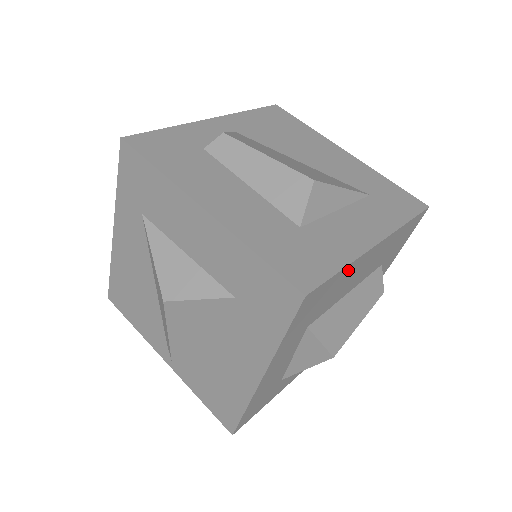
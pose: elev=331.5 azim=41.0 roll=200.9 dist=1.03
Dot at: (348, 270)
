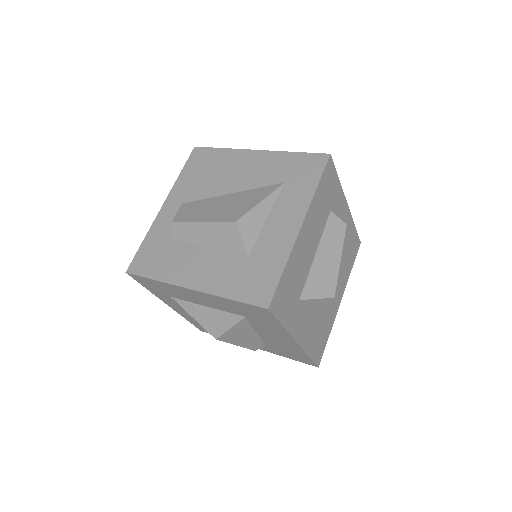
Dot at: (291, 262)
